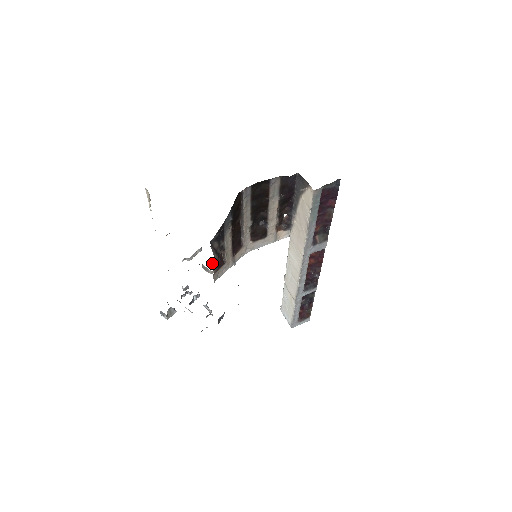
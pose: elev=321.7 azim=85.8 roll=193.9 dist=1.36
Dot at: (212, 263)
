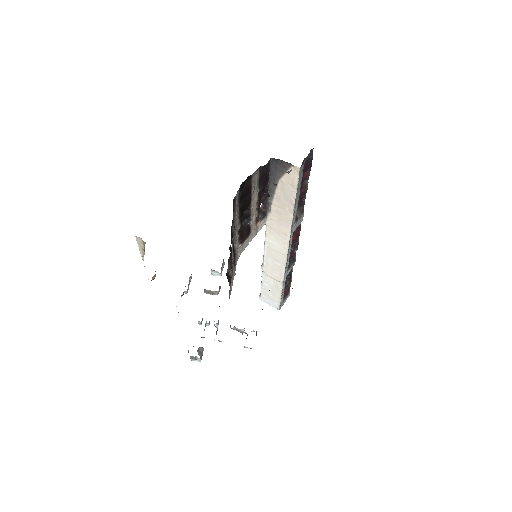
Dot at: (229, 282)
